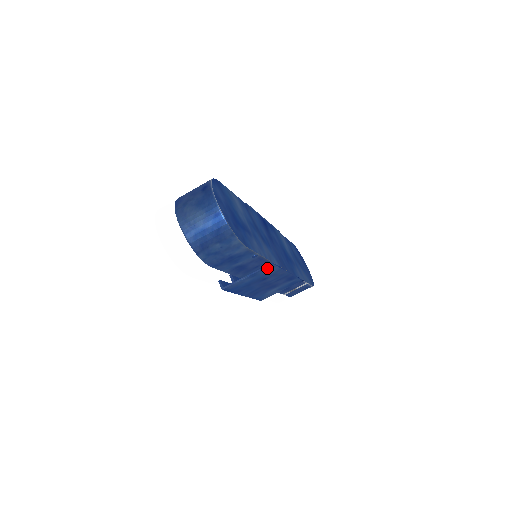
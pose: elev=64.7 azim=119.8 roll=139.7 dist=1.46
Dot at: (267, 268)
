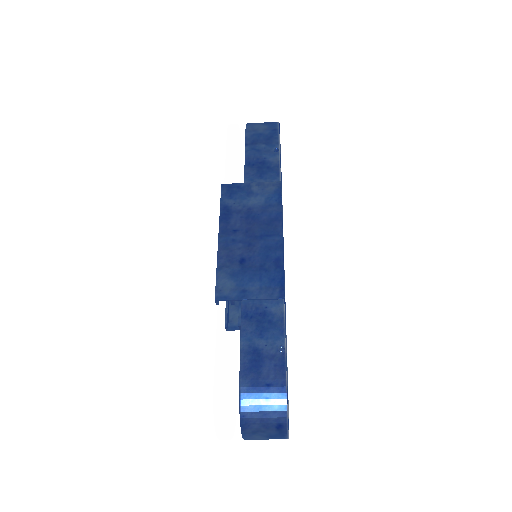
Dot at: occluded
